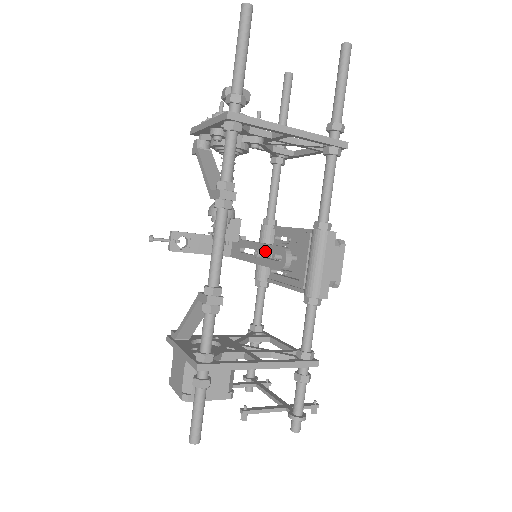
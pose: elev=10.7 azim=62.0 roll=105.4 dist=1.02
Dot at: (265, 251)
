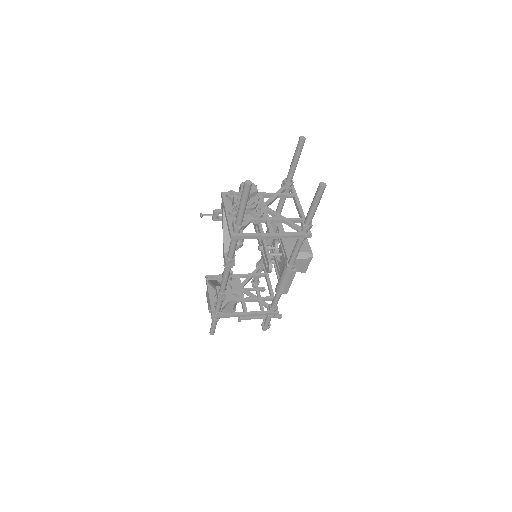
Dot at: occluded
